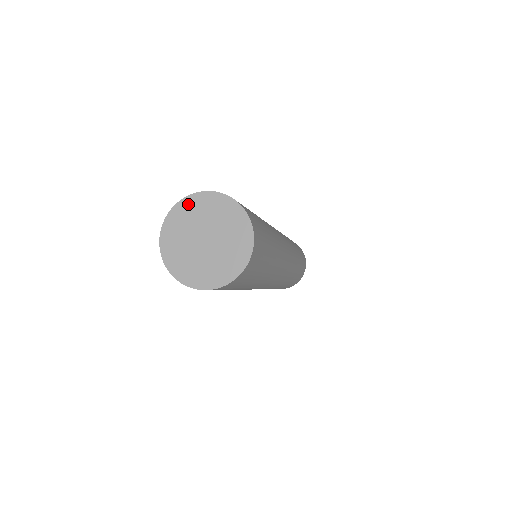
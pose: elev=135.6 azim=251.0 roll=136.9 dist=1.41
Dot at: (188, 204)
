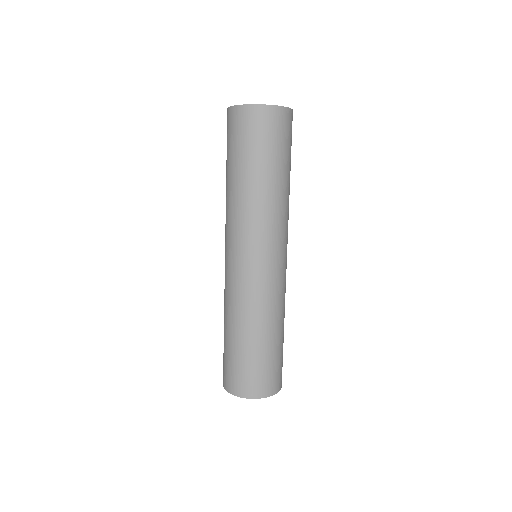
Dot at: occluded
